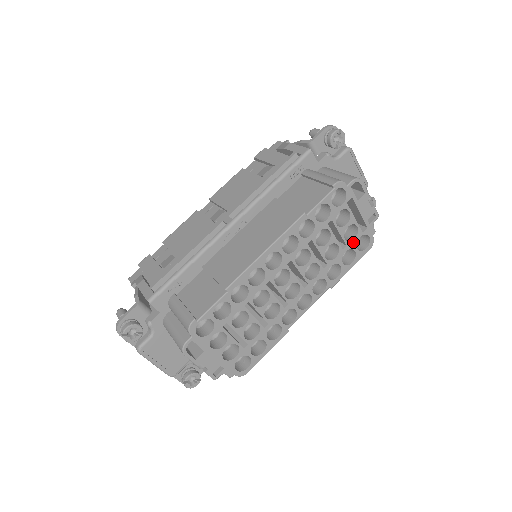
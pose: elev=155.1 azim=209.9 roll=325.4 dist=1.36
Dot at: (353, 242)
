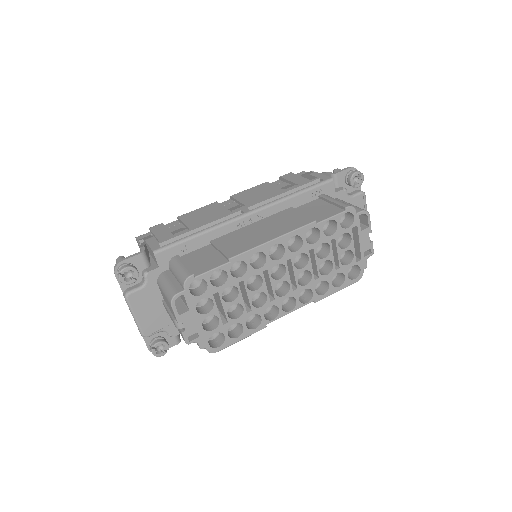
Dot at: (346, 267)
